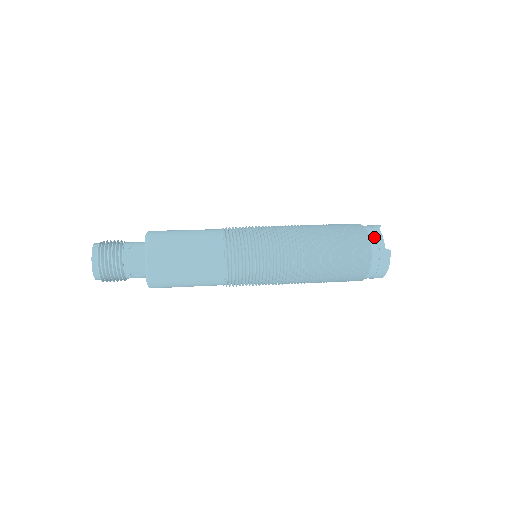
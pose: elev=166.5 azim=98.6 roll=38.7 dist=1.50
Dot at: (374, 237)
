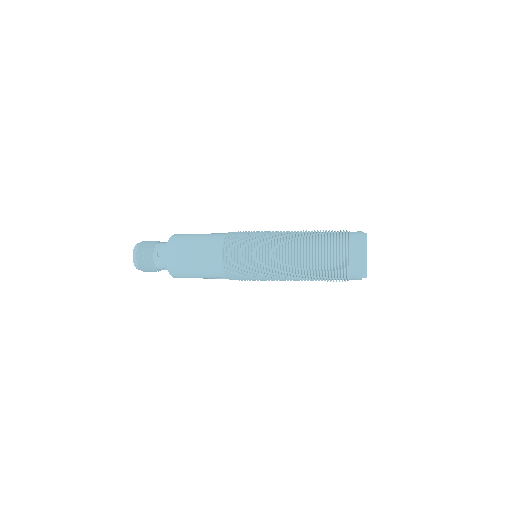
Dot at: occluded
